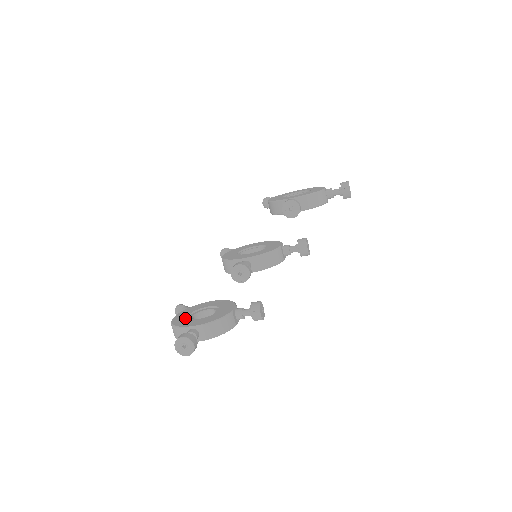
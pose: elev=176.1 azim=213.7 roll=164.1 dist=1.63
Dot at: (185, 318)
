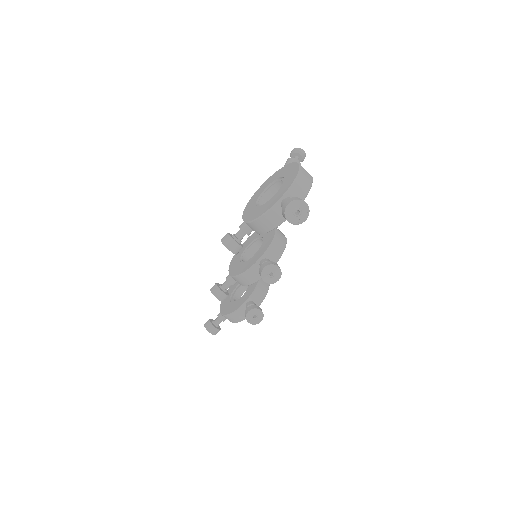
Dot at: (232, 290)
